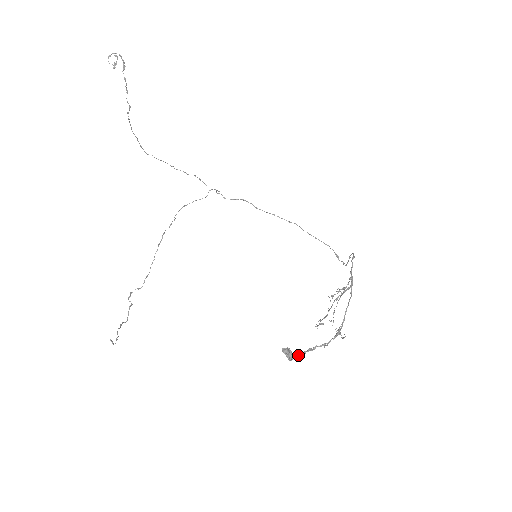
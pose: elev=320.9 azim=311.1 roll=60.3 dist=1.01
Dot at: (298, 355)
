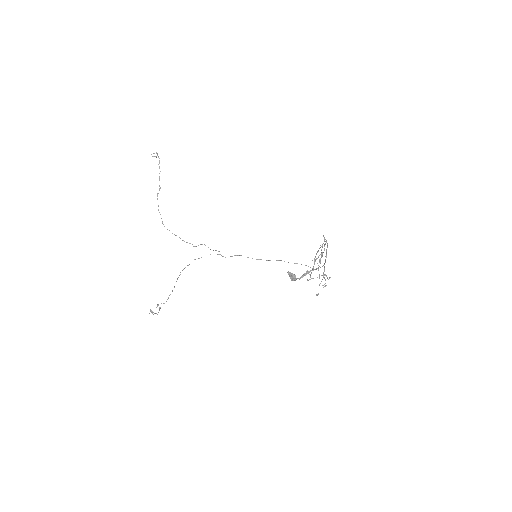
Dot at: (299, 278)
